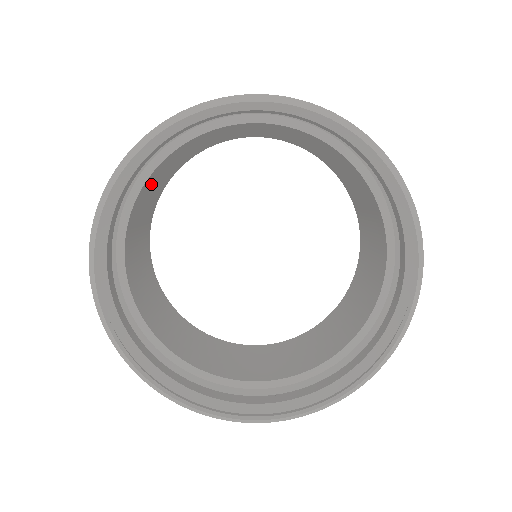
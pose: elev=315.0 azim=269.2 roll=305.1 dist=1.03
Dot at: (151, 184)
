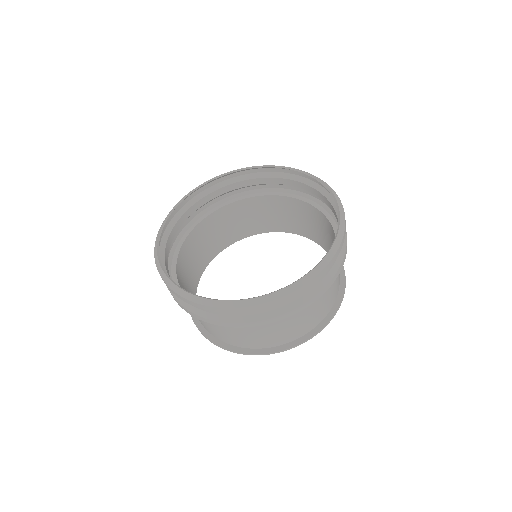
Dot at: (207, 230)
